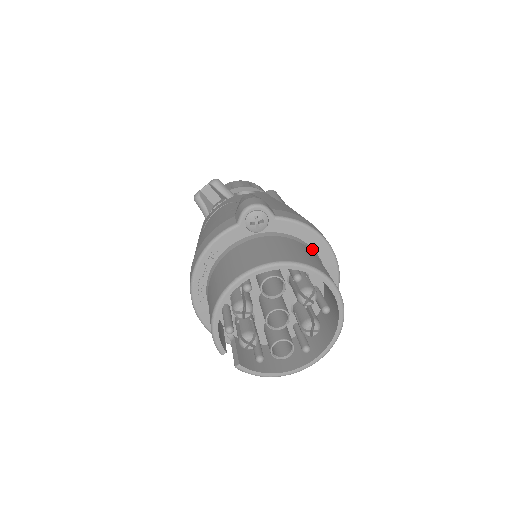
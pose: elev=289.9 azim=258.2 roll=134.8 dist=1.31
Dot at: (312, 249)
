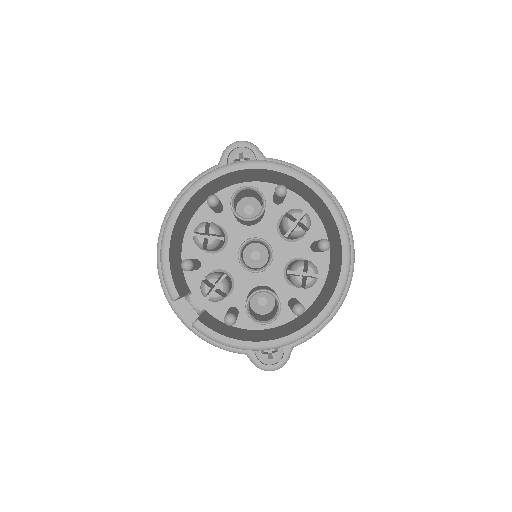
Dot at: occluded
